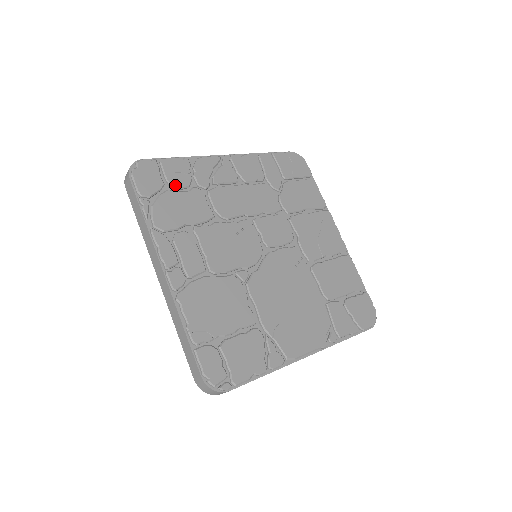
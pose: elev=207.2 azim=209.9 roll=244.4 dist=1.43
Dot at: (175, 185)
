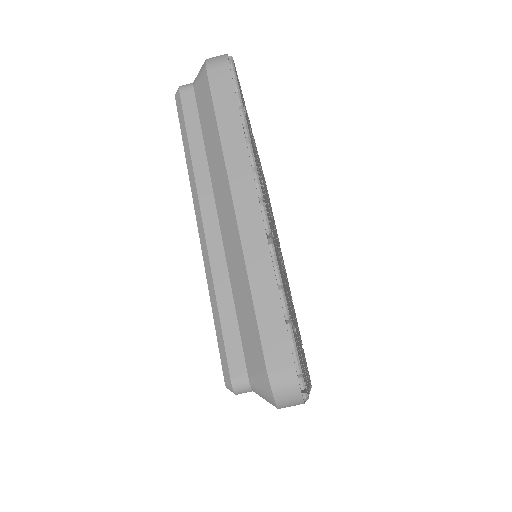
Dot at: (247, 117)
